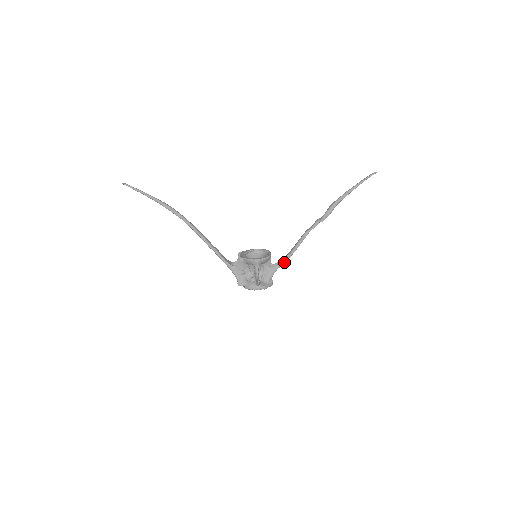
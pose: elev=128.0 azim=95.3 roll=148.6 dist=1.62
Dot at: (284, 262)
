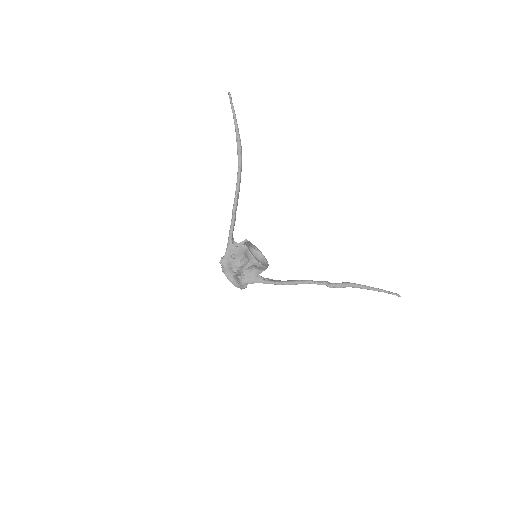
Dot at: (270, 283)
